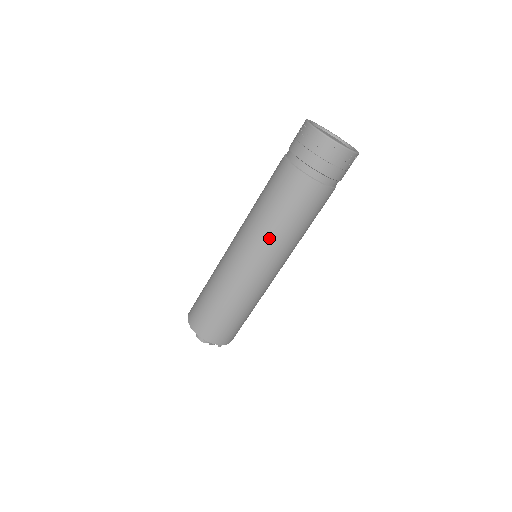
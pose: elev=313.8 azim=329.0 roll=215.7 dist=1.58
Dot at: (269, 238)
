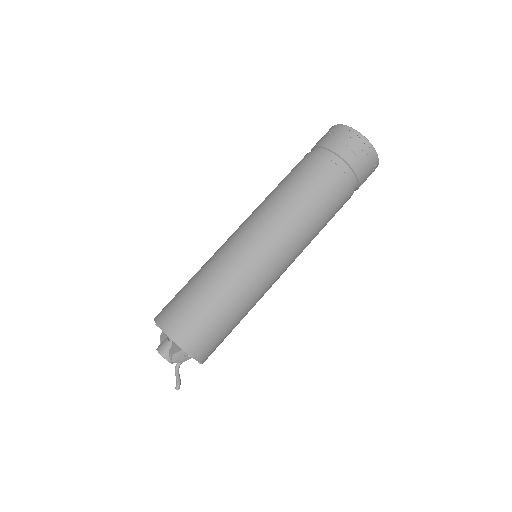
Dot at: (280, 217)
